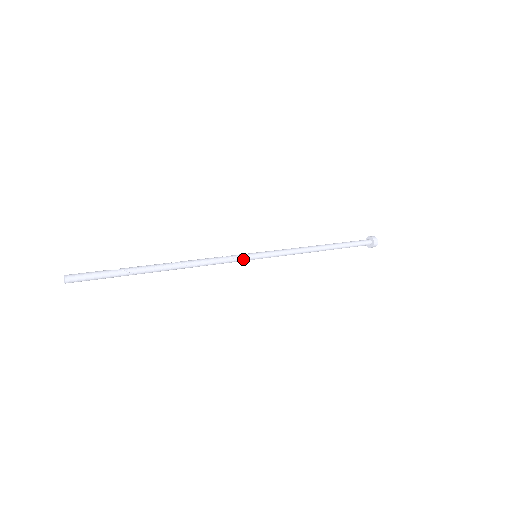
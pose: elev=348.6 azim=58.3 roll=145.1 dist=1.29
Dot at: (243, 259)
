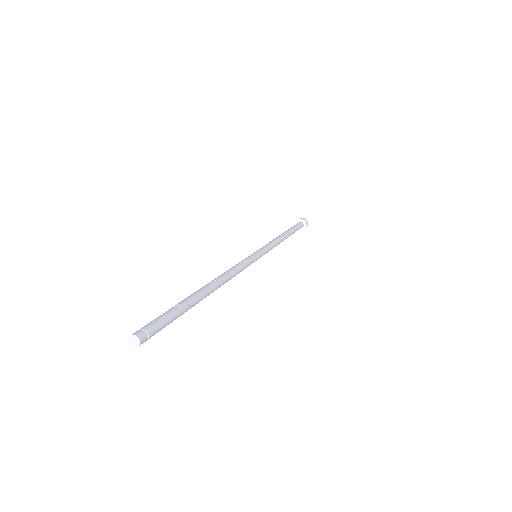
Dot at: (253, 261)
